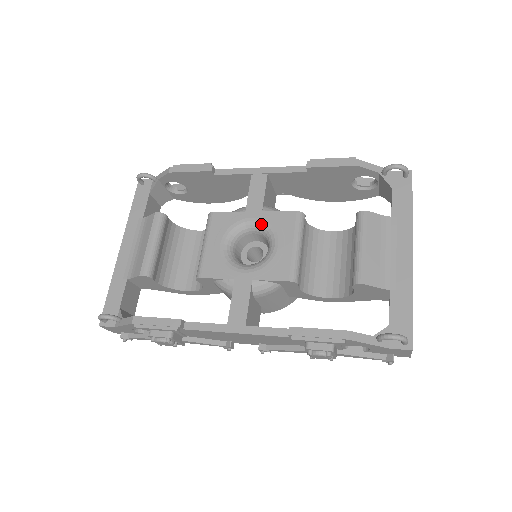
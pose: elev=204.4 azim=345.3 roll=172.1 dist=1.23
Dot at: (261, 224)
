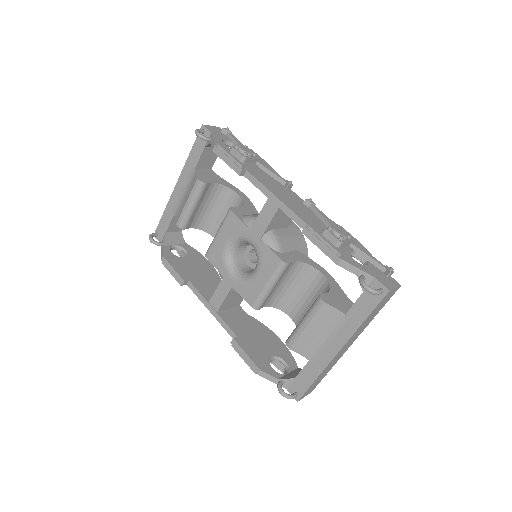
Dot at: (255, 249)
